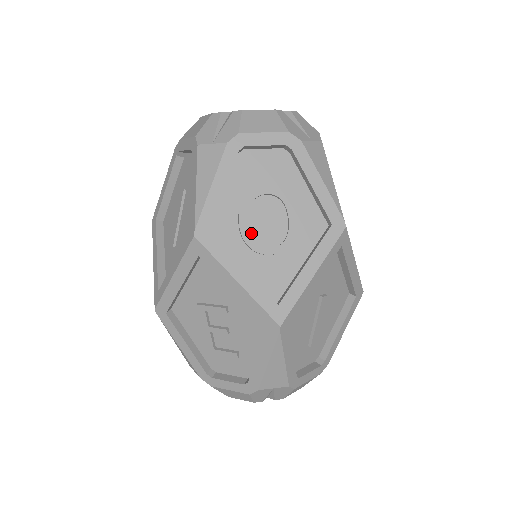
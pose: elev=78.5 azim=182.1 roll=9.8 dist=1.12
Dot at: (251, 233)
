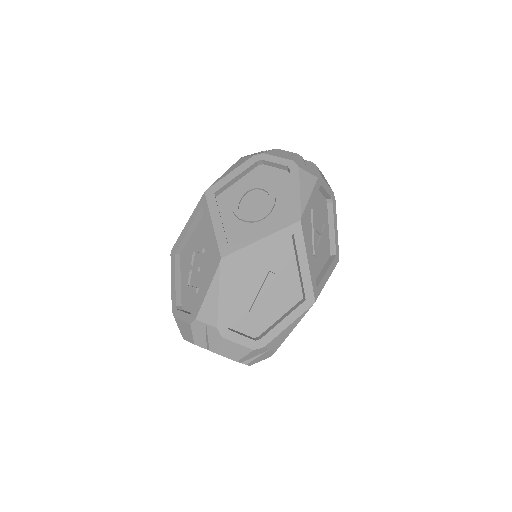
Dot at: (240, 206)
